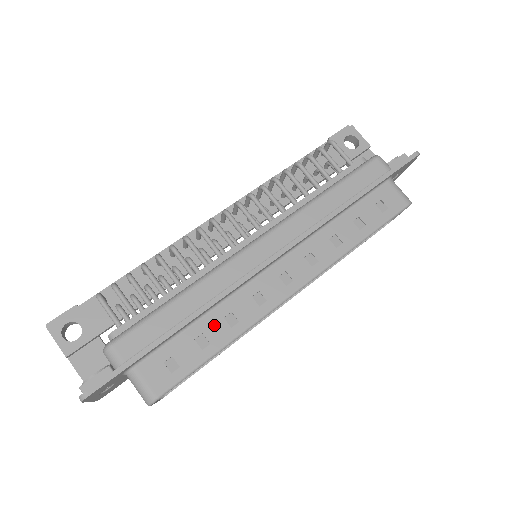
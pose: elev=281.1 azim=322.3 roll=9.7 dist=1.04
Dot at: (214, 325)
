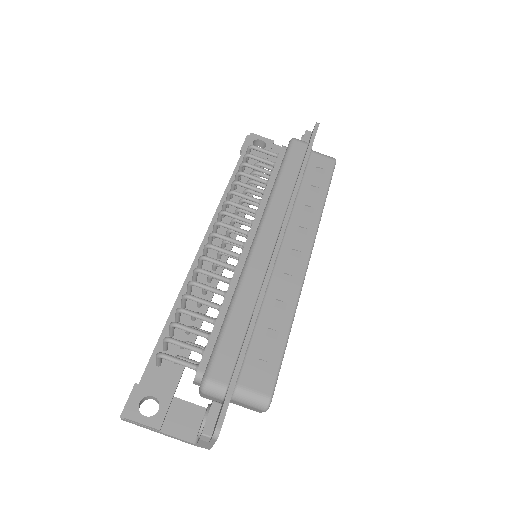
Dot at: (272, 316)
